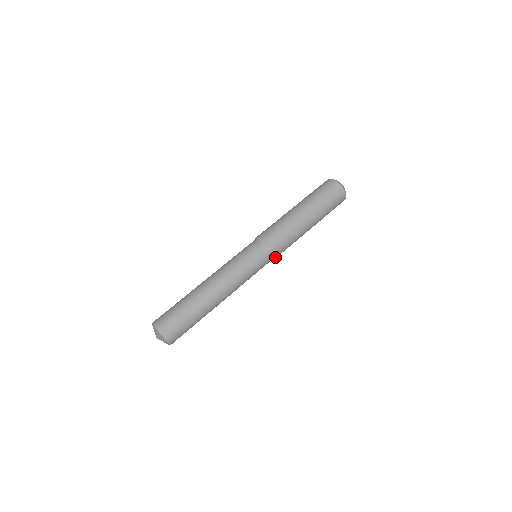
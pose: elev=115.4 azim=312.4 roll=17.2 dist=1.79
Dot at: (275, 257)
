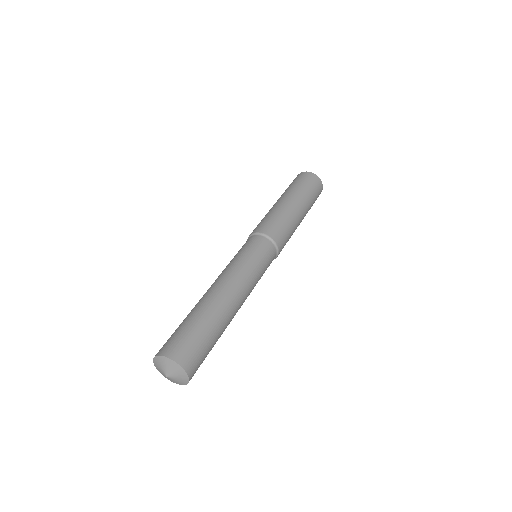
Dot at: (277, 256)
